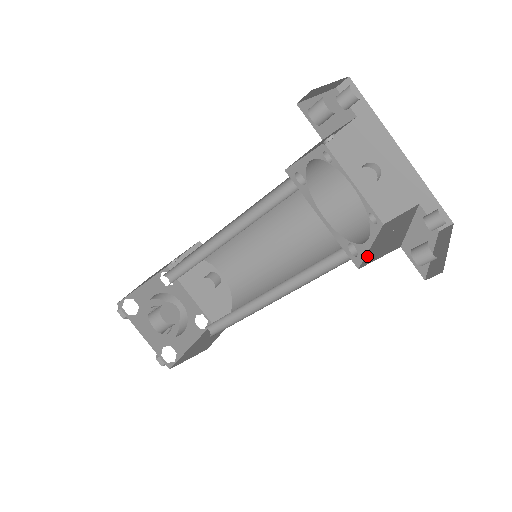
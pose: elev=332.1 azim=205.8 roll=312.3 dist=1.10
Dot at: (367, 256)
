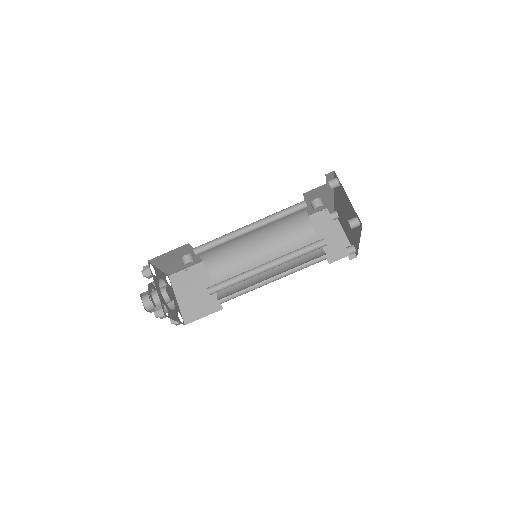
Dot at: (326, 253)
